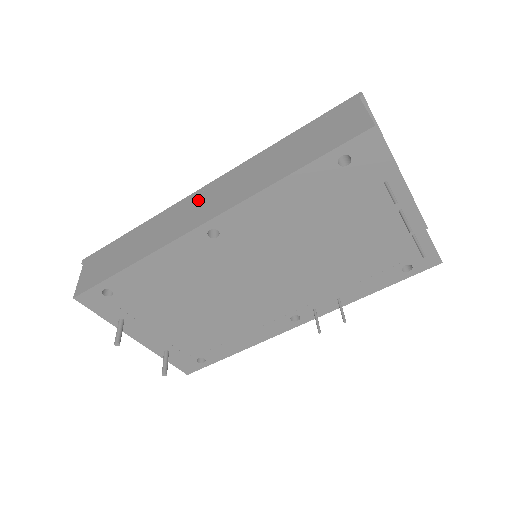
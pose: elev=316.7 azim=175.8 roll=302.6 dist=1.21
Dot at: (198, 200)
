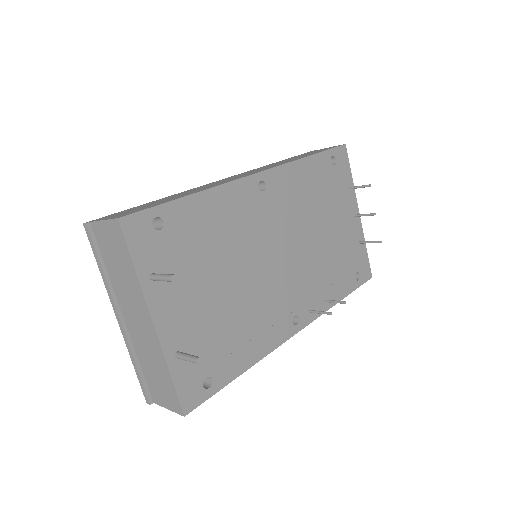
Dot at: (228, 178)
